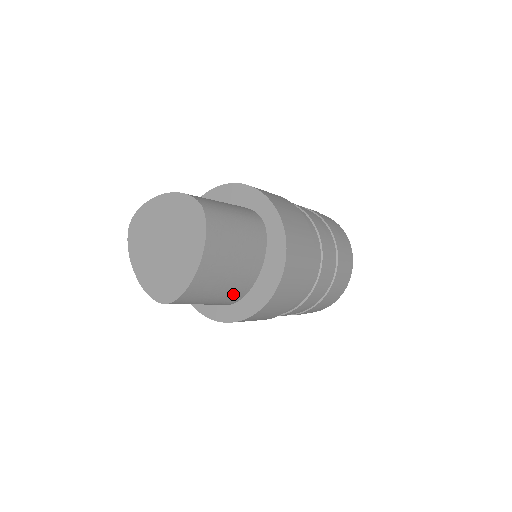
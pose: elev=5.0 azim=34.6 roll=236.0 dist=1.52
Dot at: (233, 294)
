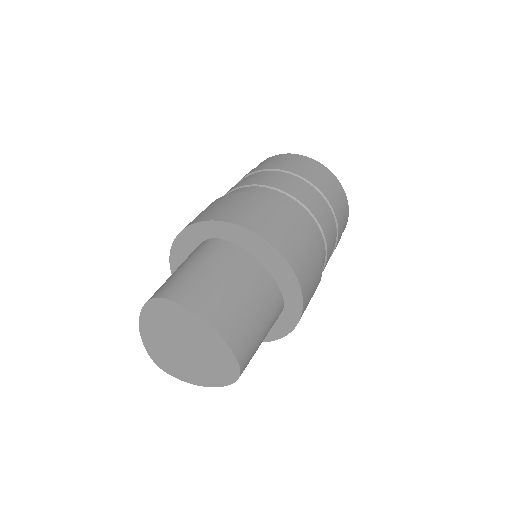
Dot at: occluded
